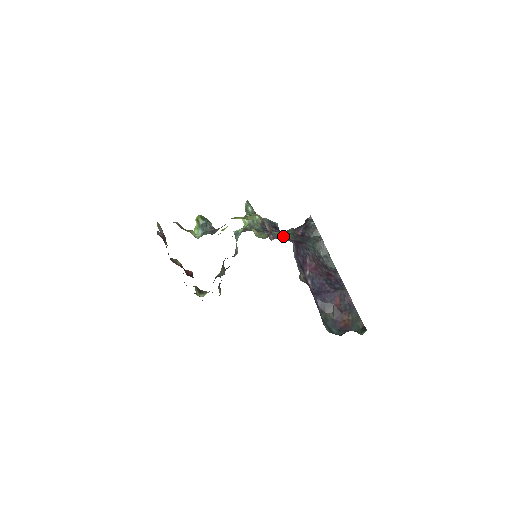
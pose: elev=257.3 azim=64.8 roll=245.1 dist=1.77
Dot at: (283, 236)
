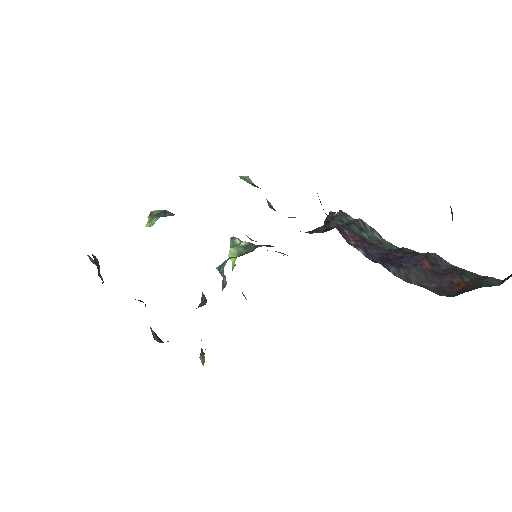
Dot at: occluded
